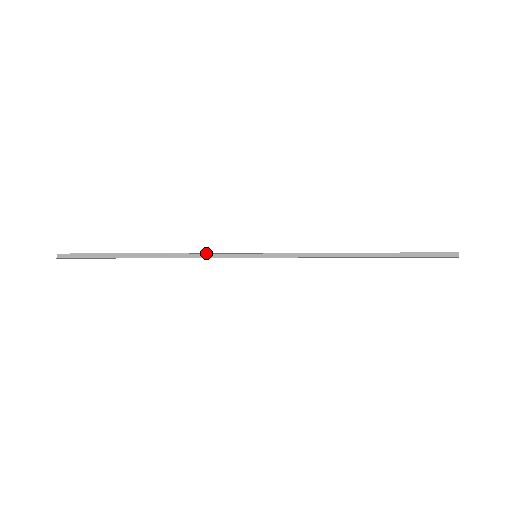
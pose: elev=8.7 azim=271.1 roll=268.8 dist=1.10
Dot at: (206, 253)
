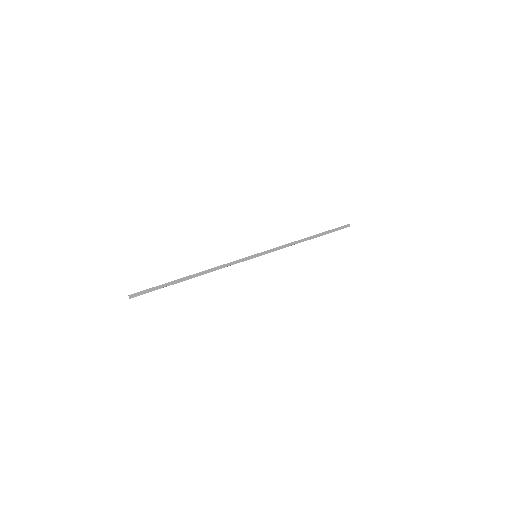
Dot at: (228, 263)
